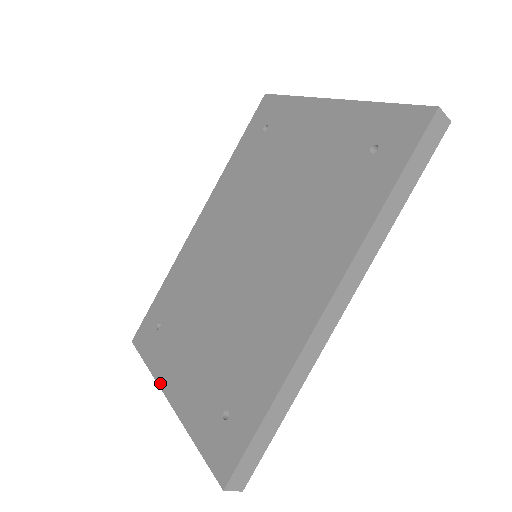
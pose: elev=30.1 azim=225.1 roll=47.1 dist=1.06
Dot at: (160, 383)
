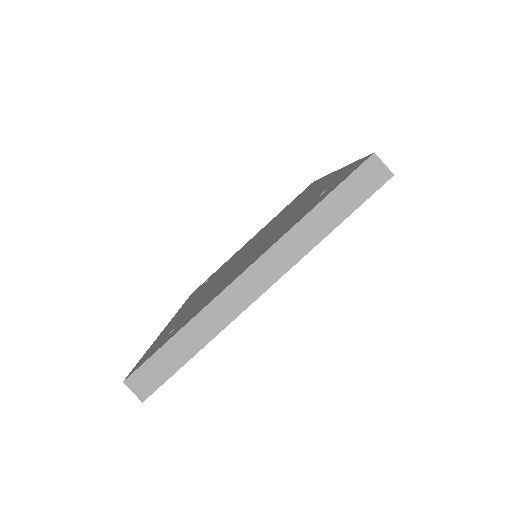
Dot at: (219, 293)
